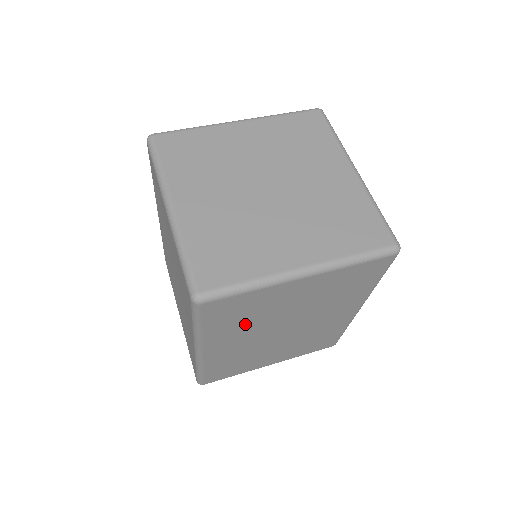
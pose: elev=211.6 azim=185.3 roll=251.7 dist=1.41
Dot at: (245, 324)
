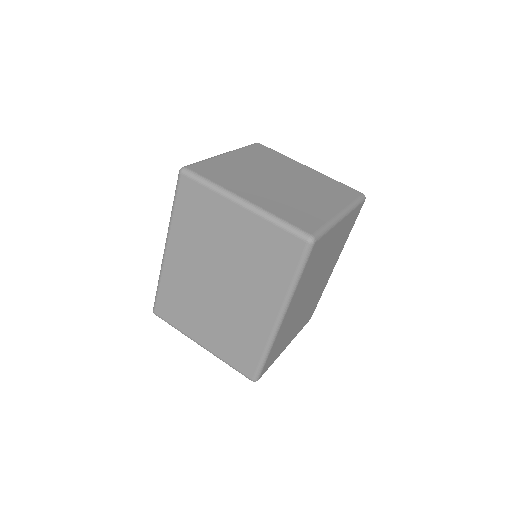
Dot at: (310, 276)
